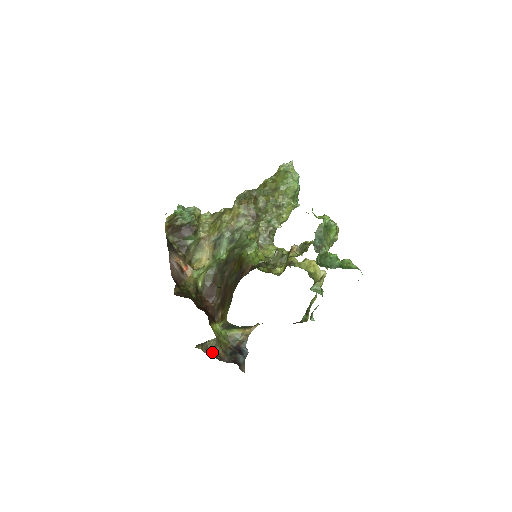
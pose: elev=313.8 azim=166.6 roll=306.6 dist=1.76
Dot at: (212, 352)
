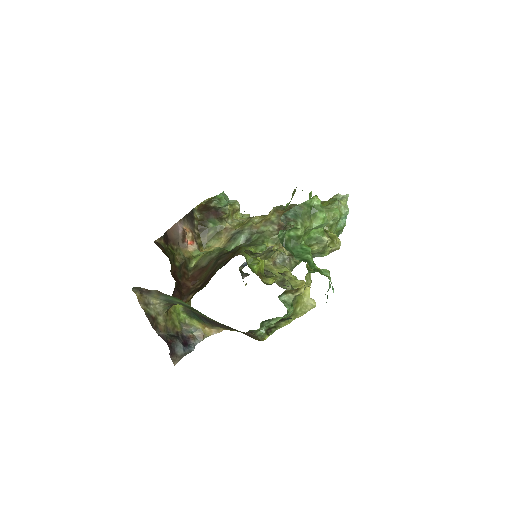
Dot at: (150, 313)
